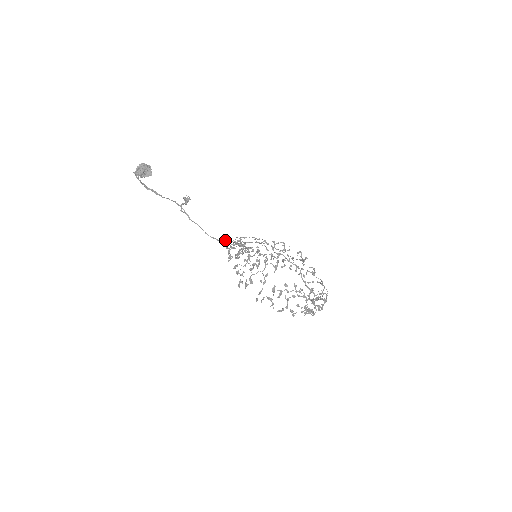
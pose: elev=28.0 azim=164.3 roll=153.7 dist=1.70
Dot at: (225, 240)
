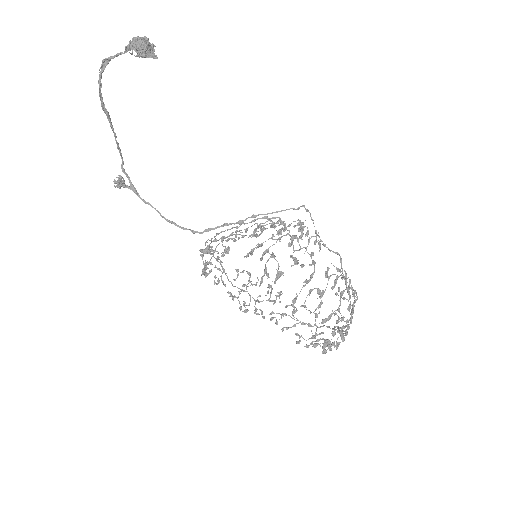
Dot at: occluded
